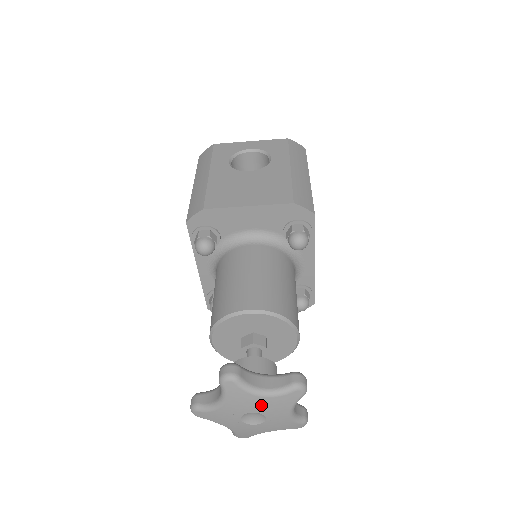
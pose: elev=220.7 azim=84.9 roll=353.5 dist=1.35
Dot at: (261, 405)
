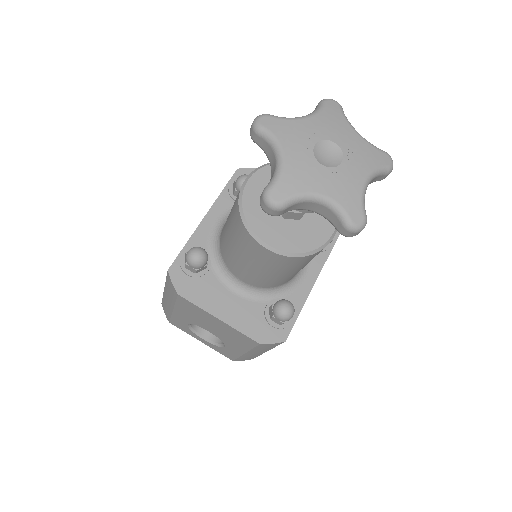
Dot at: (349, 140)
